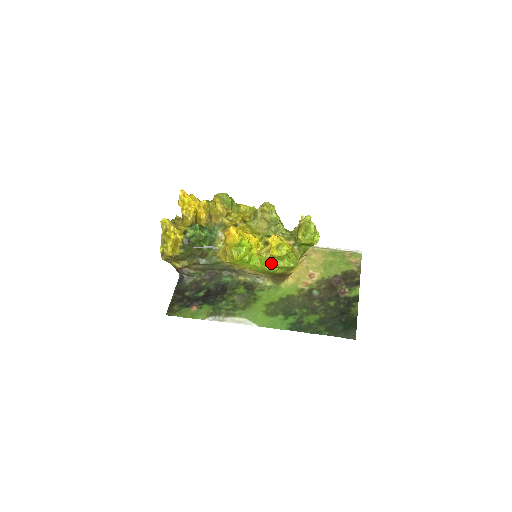
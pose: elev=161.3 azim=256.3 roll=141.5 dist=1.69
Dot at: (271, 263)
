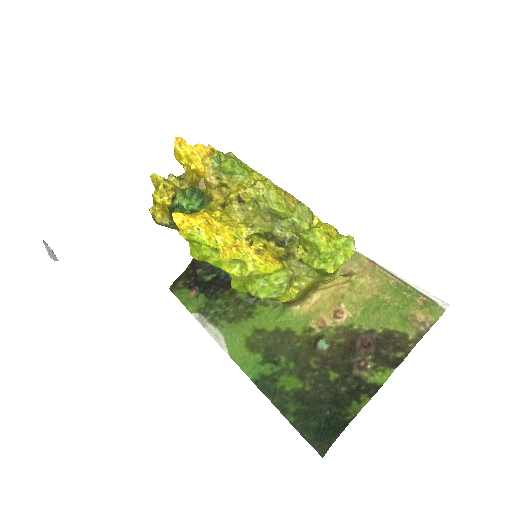
Dot at: (237, 280)
